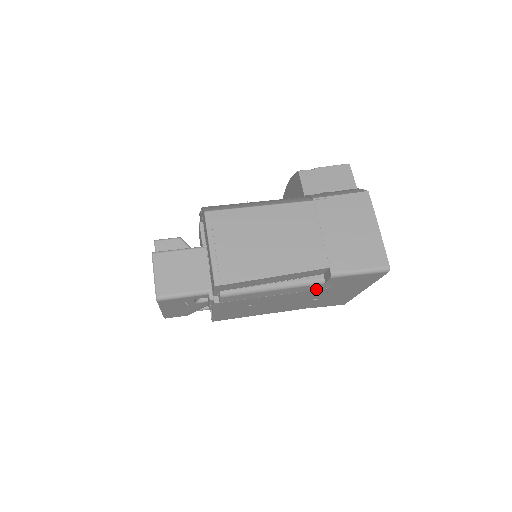
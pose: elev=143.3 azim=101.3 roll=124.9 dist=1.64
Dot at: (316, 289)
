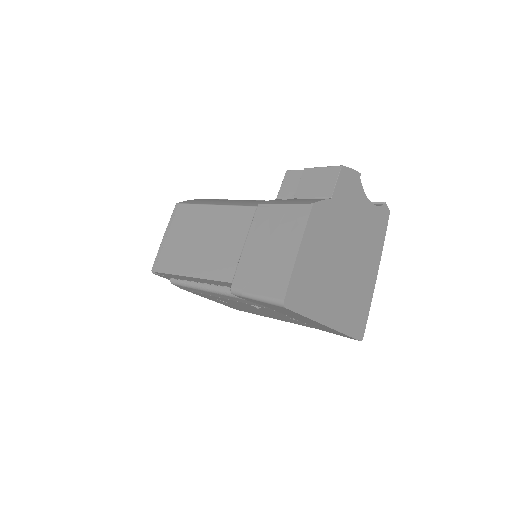
Dot at: (254, 304)
